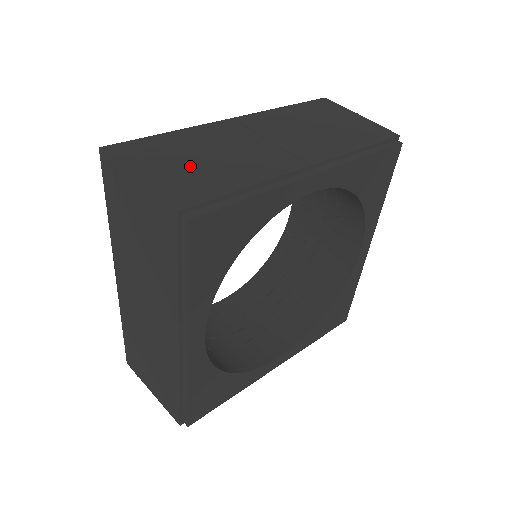
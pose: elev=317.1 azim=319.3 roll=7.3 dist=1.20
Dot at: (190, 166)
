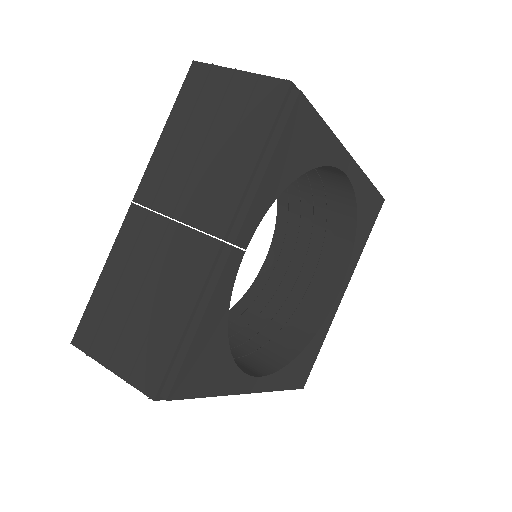
Dot at: (136, 323)
